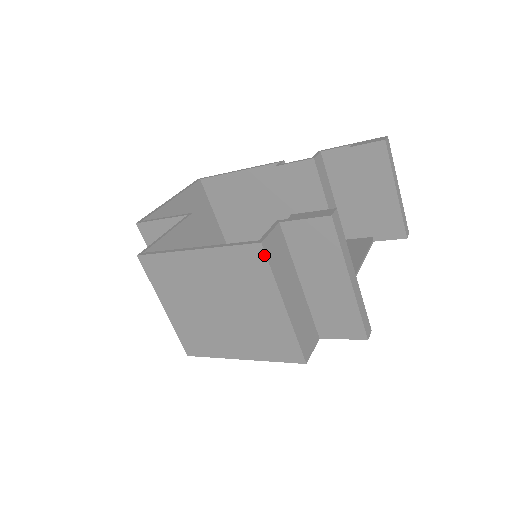
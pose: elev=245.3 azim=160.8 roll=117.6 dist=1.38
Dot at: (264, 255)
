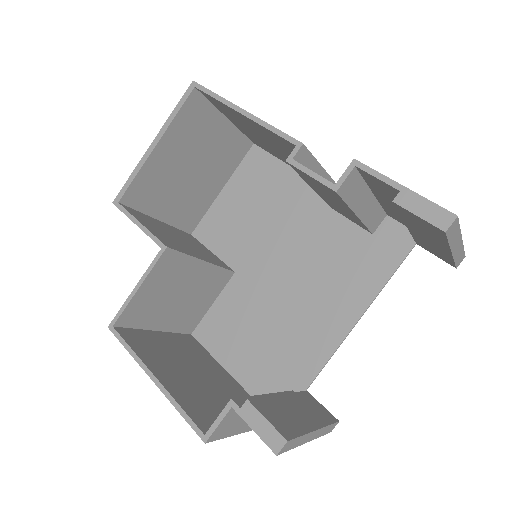
Dot at: (211, 440)
